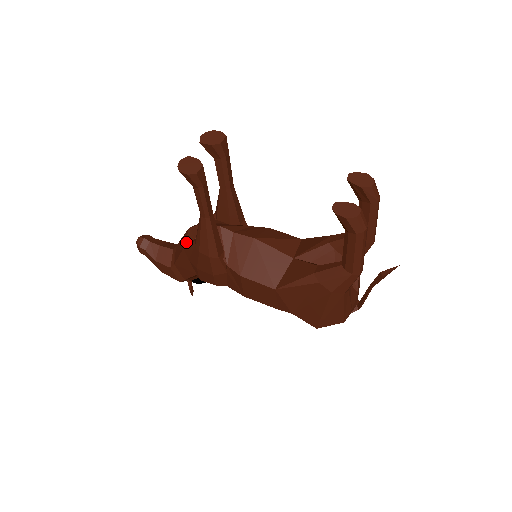
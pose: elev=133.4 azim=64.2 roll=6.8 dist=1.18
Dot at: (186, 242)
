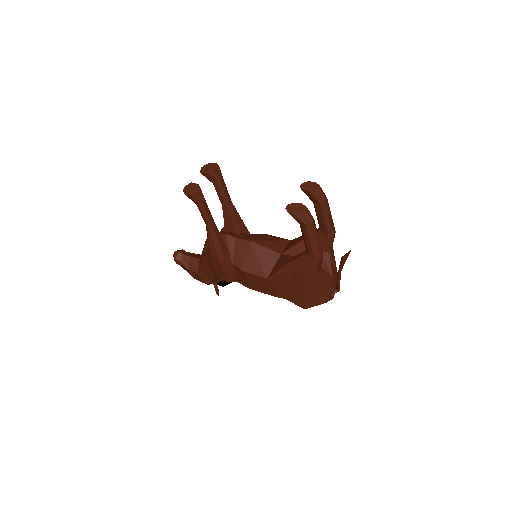
Dot at: (204, 250)
